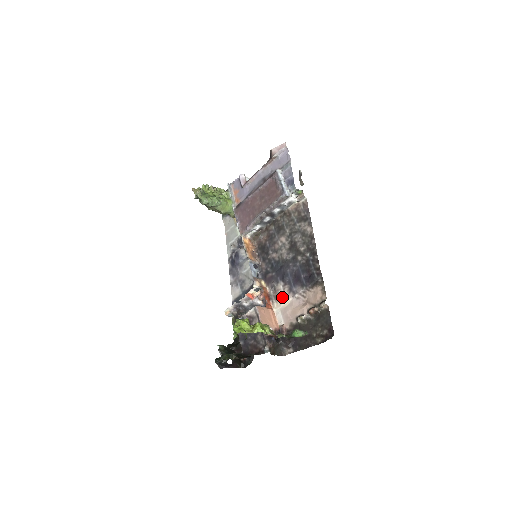
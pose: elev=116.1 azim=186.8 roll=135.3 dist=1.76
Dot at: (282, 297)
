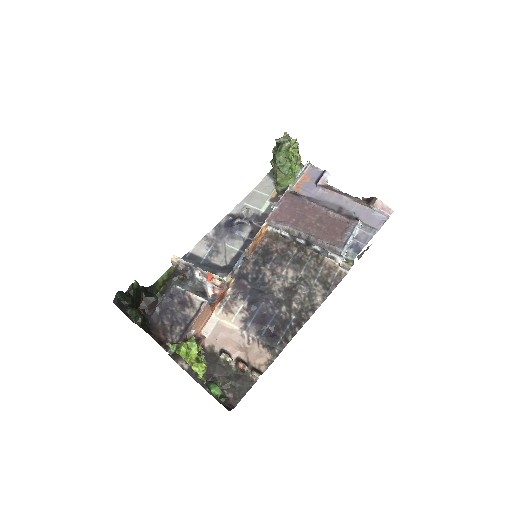
Dot at: (232, 315)
